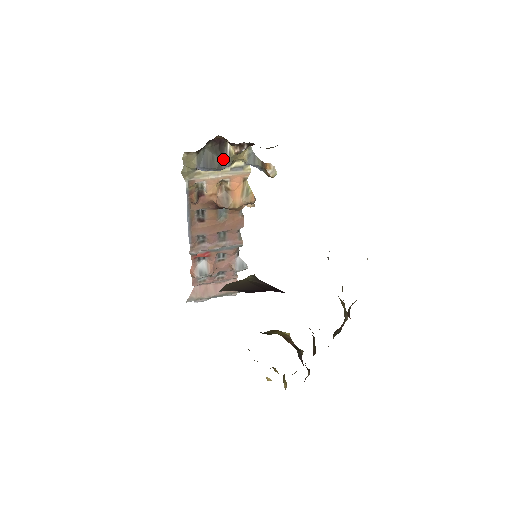
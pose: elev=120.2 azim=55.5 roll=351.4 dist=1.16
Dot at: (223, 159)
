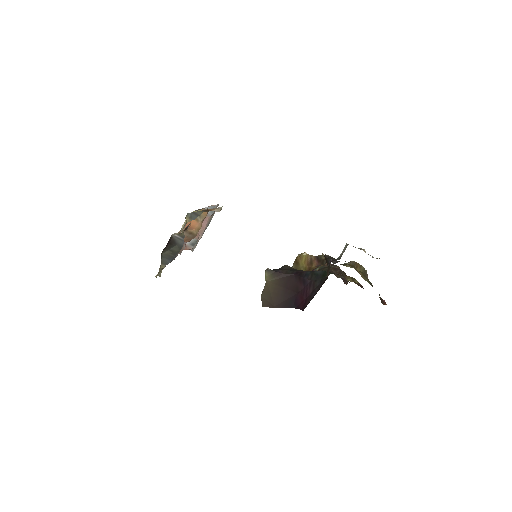
Dot at: (178, 242)
